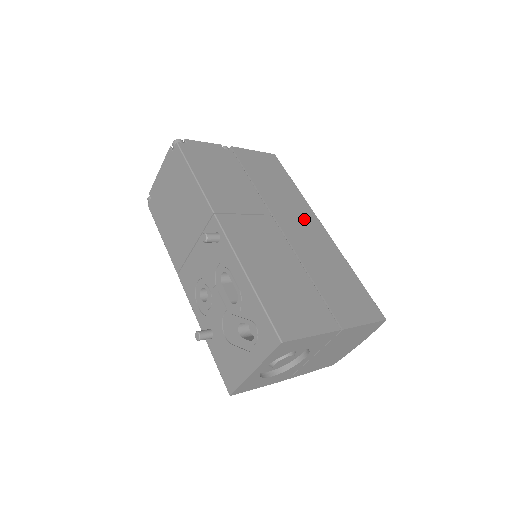
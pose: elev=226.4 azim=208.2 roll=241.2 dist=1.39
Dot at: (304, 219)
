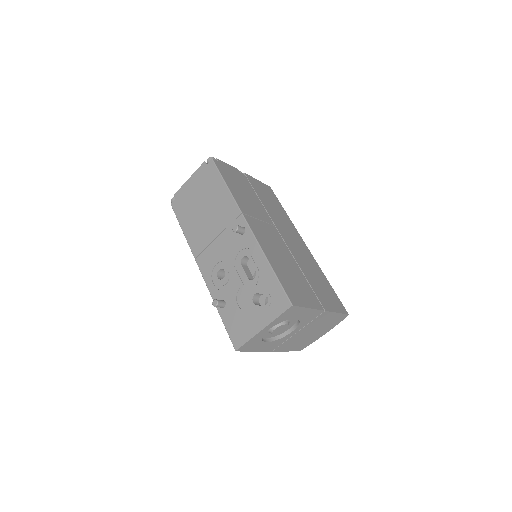
Dot at: (294, 235)
